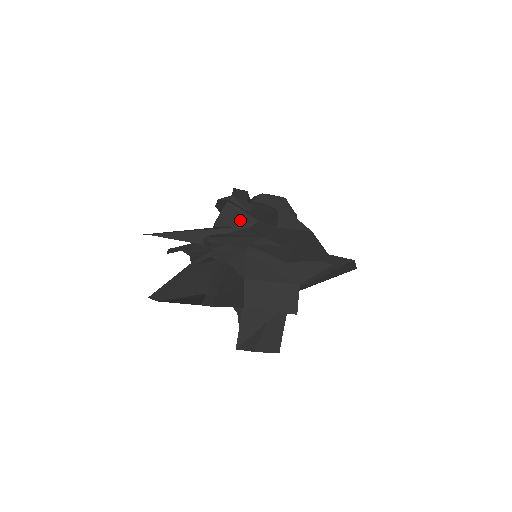
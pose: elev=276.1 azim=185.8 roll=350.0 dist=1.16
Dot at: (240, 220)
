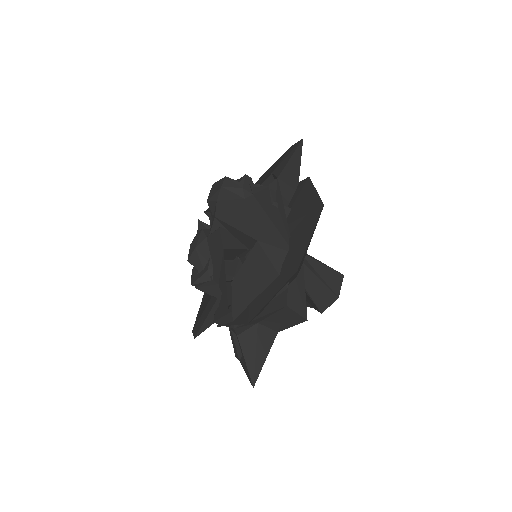
Dot at: (213, 293)
